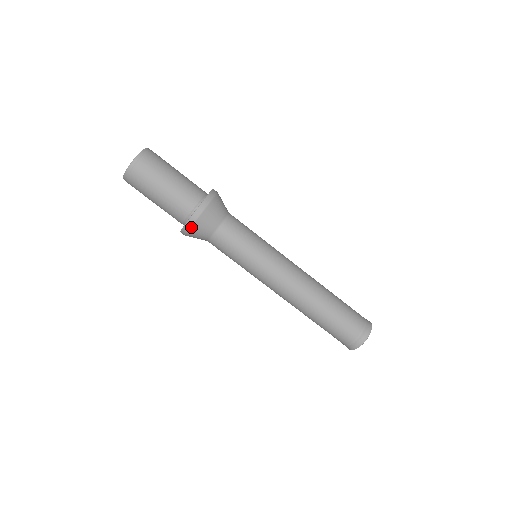
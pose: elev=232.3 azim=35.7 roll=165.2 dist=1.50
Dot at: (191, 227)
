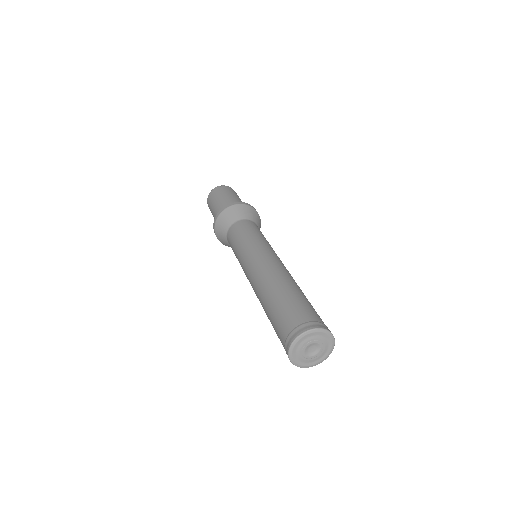
Dot at: (217, 220)
